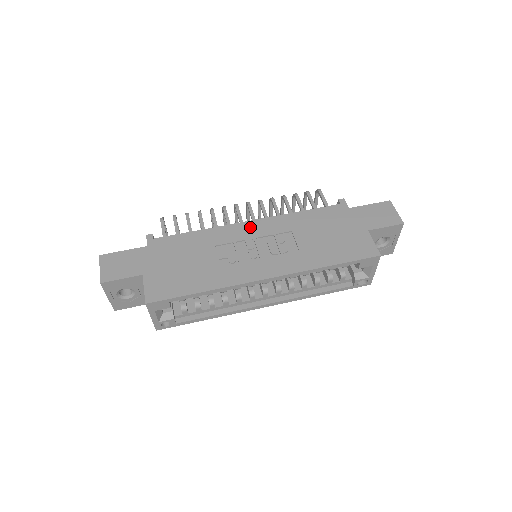
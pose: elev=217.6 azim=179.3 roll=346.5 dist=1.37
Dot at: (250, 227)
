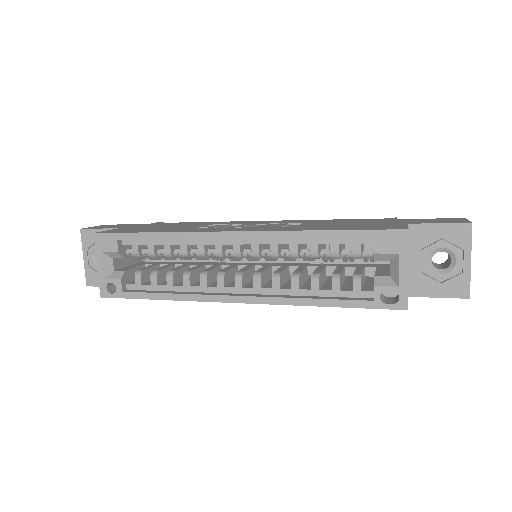
Dot at: (260, 222)
